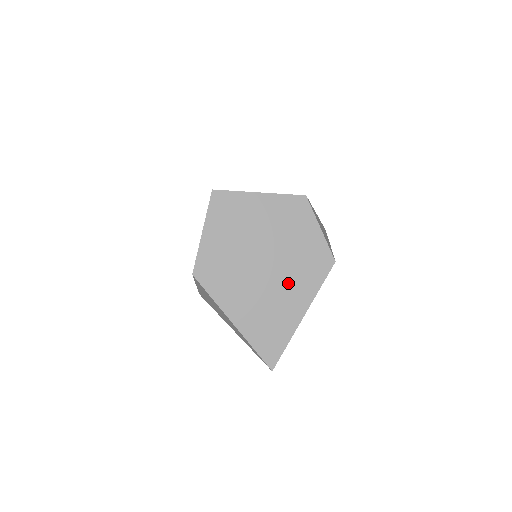
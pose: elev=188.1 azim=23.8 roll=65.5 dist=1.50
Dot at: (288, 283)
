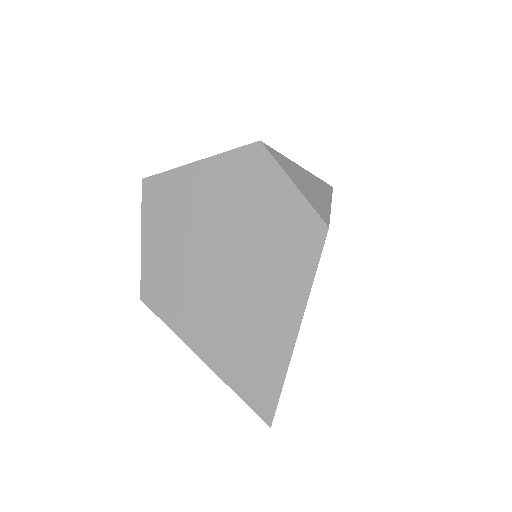
Dot at: (264, 281)
